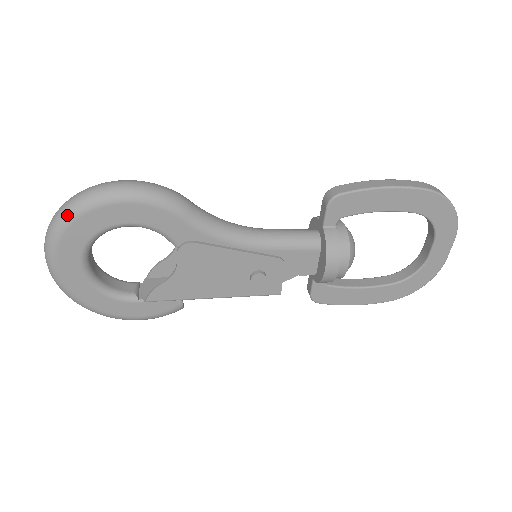
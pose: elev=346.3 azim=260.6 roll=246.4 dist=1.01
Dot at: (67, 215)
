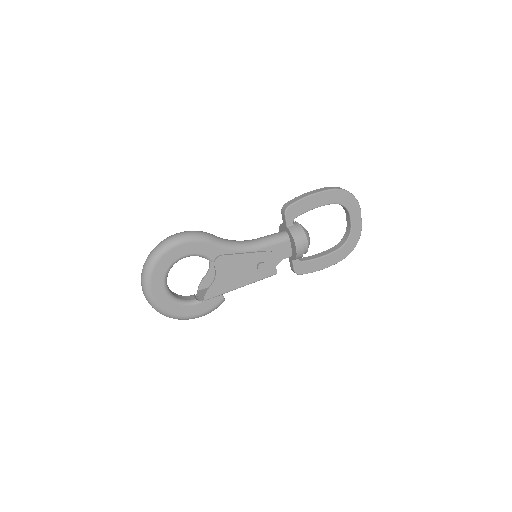
Dot at: (153, 260)
